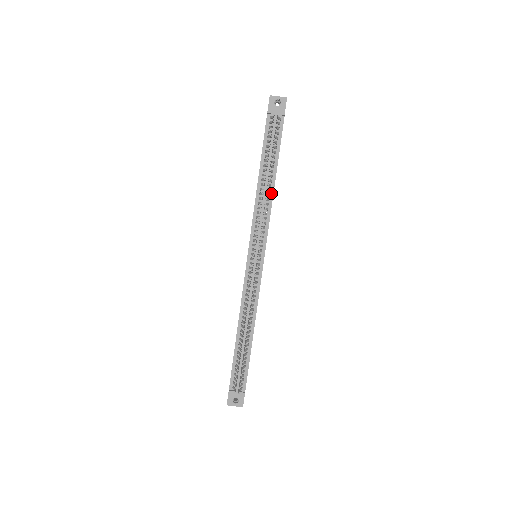
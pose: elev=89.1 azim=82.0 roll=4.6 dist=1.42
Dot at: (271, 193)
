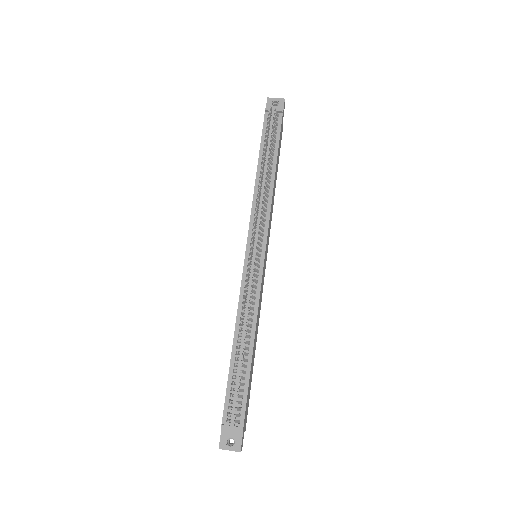
Dot at: (271, 185)
